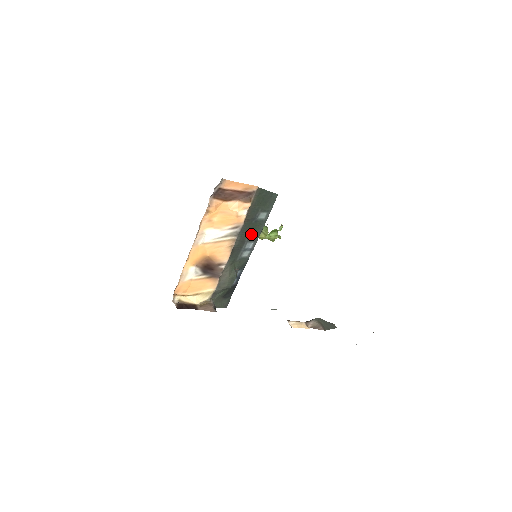
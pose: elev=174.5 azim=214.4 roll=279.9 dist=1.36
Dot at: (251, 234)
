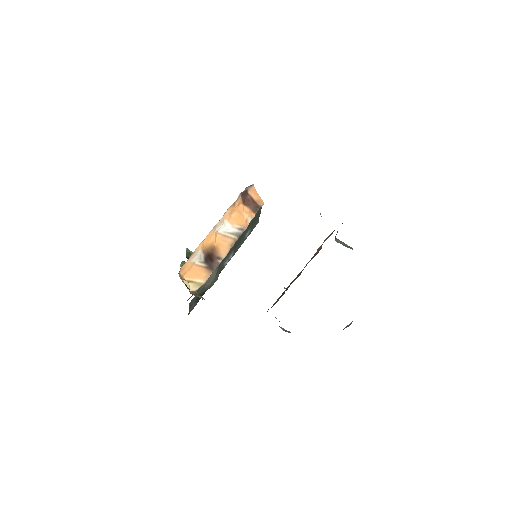
Dot at: (236, 245)
